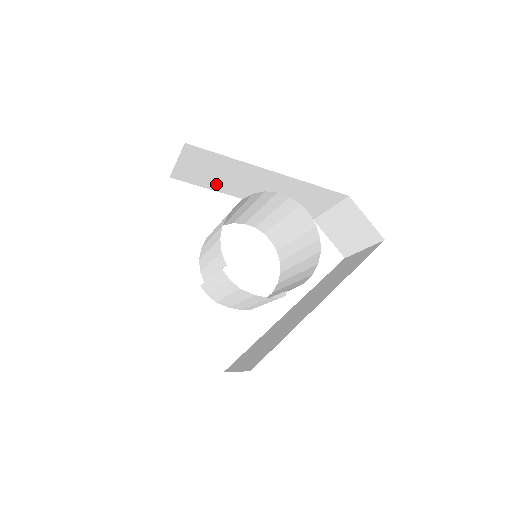
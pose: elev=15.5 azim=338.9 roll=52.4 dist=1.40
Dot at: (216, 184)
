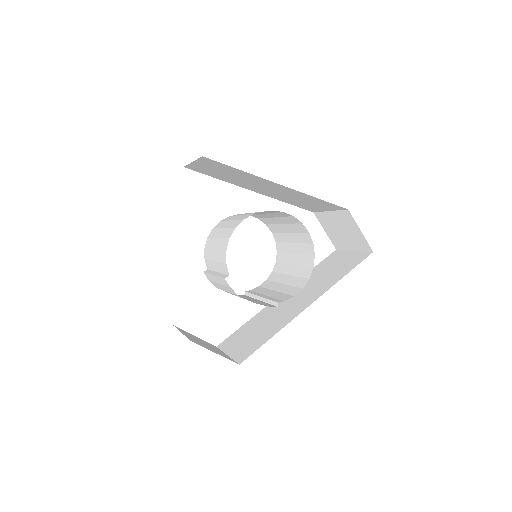
Dot at: (227, 179)
